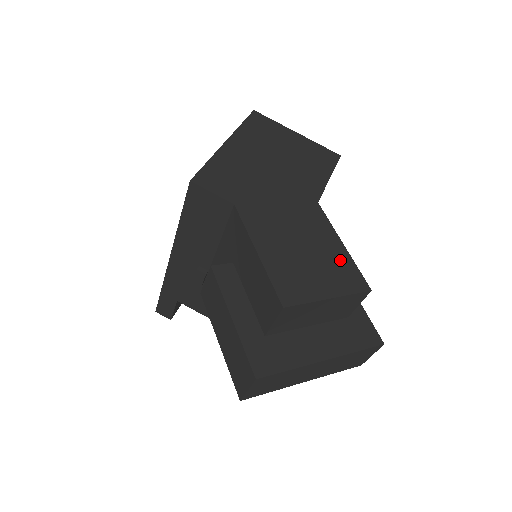
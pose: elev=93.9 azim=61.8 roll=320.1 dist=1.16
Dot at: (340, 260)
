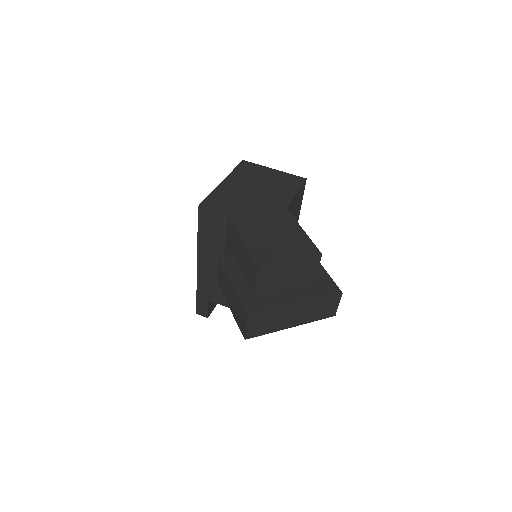
Dot at: (300, 239)
